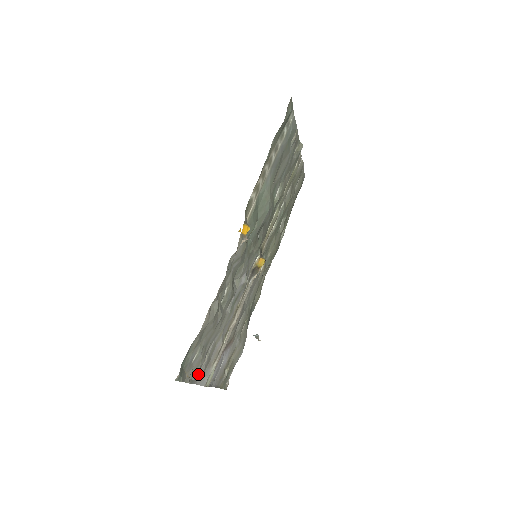
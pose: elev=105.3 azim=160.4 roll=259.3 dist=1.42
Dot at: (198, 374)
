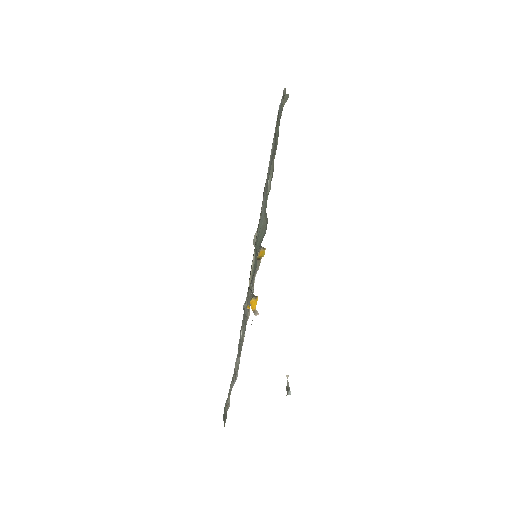
Dot at: occluded
